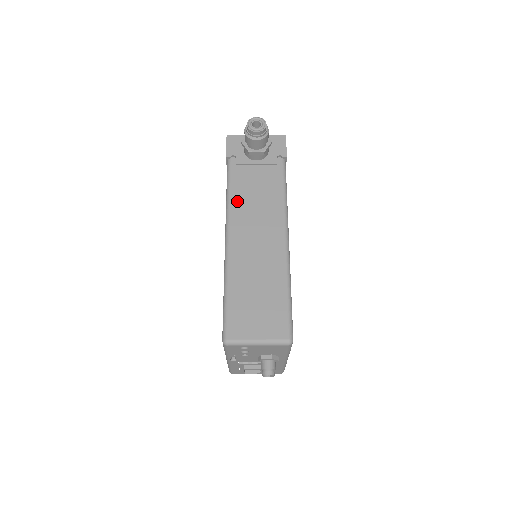
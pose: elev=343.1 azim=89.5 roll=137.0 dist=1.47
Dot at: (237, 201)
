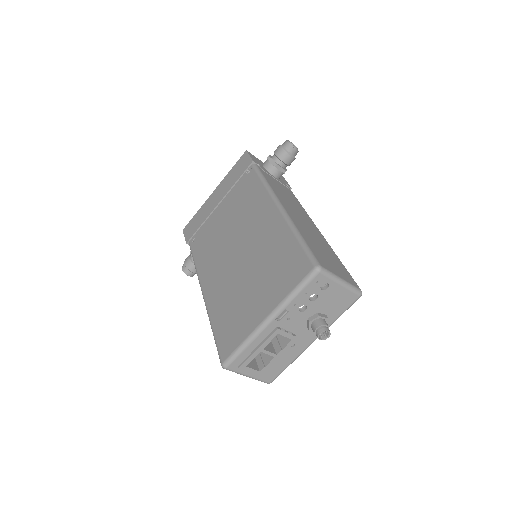
Dot at: (275, 188)
